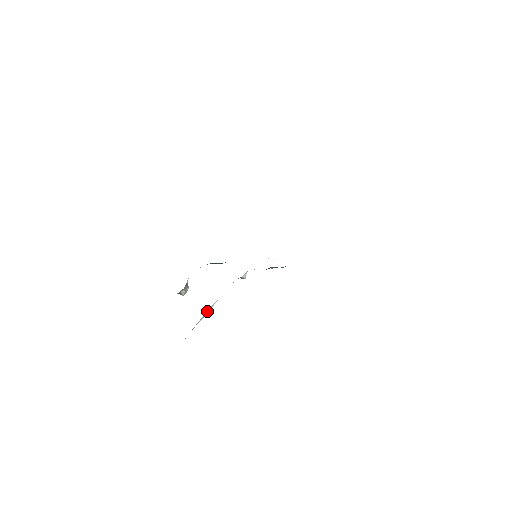
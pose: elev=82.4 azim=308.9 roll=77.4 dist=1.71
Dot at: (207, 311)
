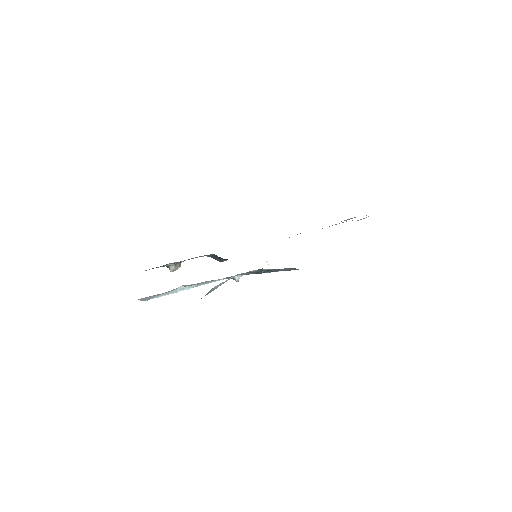
Dot at: (182, 289)
